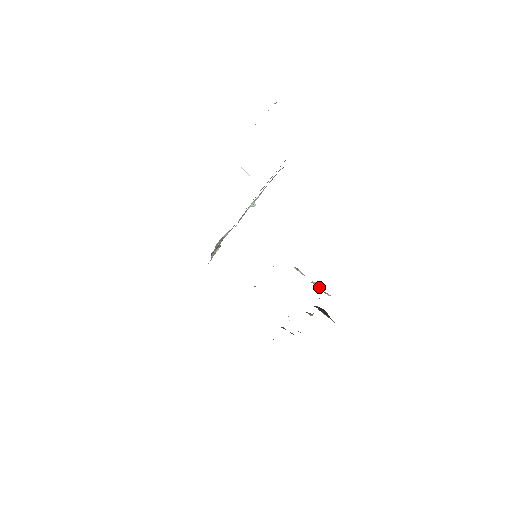
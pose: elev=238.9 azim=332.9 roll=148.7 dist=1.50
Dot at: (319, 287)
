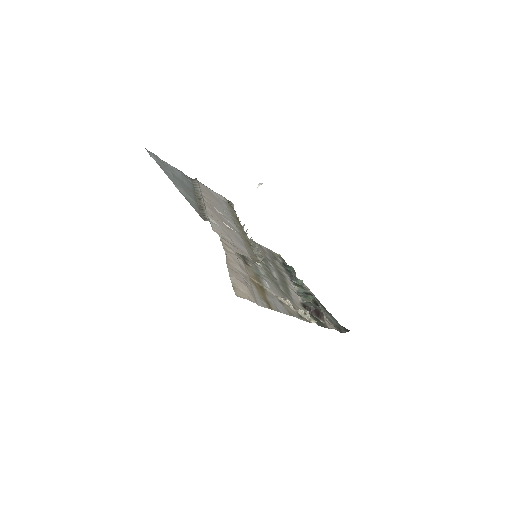
Dot at: (305, 314)
